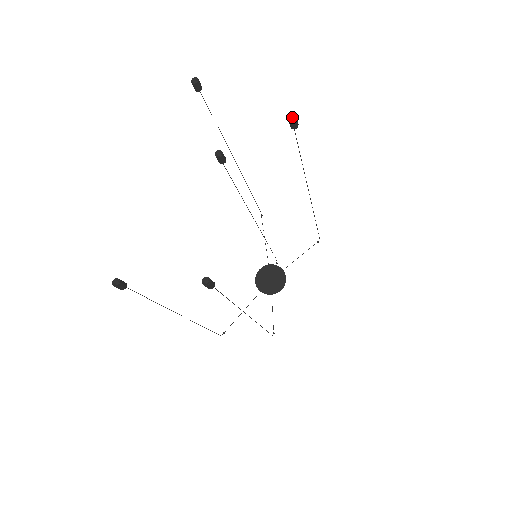
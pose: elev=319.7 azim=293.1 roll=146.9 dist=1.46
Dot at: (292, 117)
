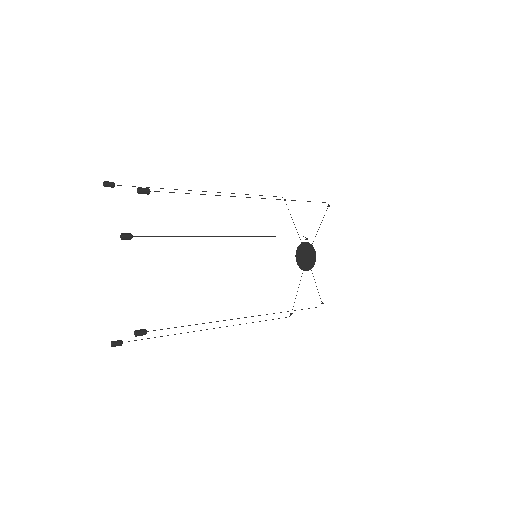
Dot at: (139, 189)
